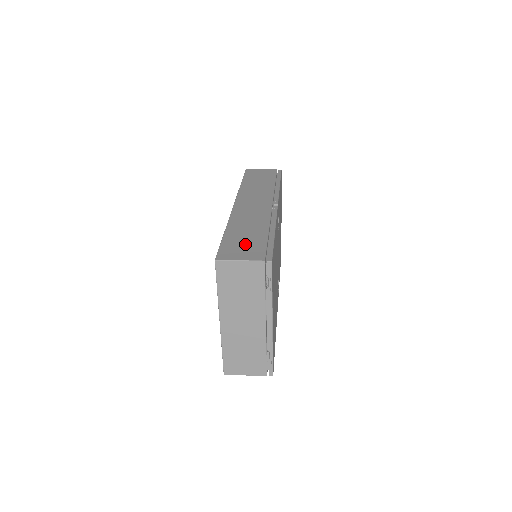
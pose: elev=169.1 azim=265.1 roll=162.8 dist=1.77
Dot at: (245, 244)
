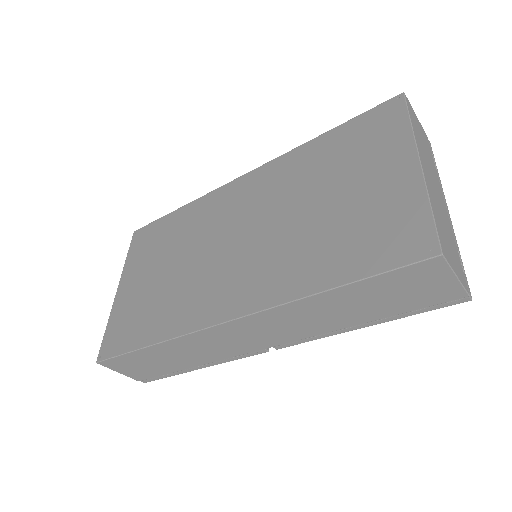
Dot at: occluded
